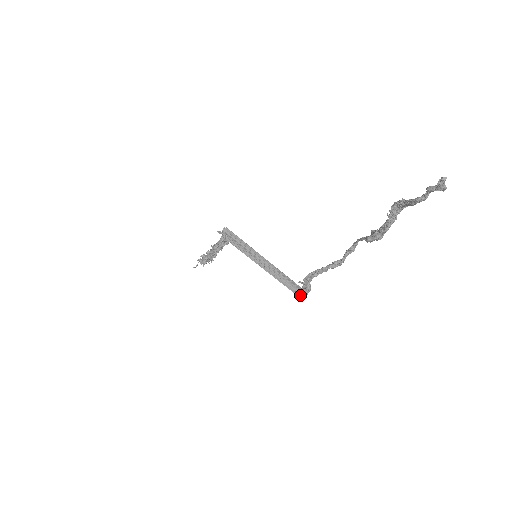
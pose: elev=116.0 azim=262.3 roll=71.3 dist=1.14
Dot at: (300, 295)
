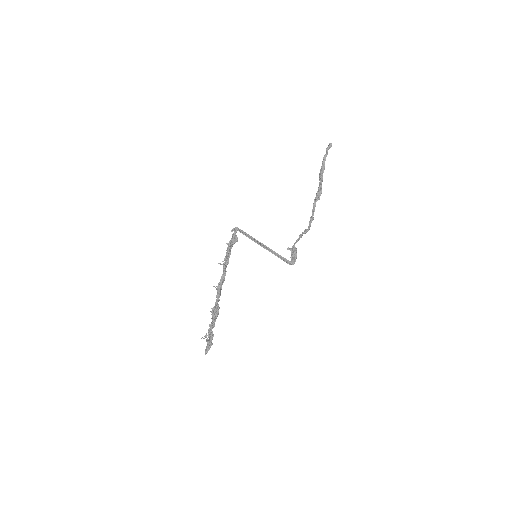
Dot at: (291, 260)
